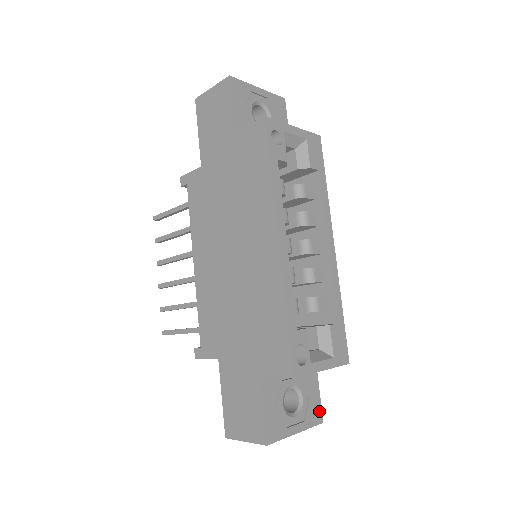
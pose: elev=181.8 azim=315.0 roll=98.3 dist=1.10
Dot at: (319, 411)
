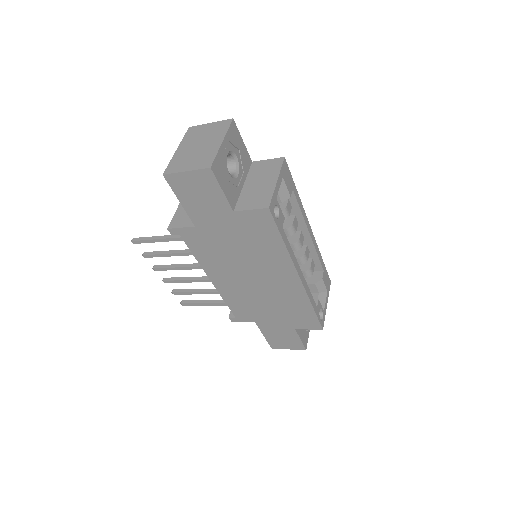
Dot at: occluded
